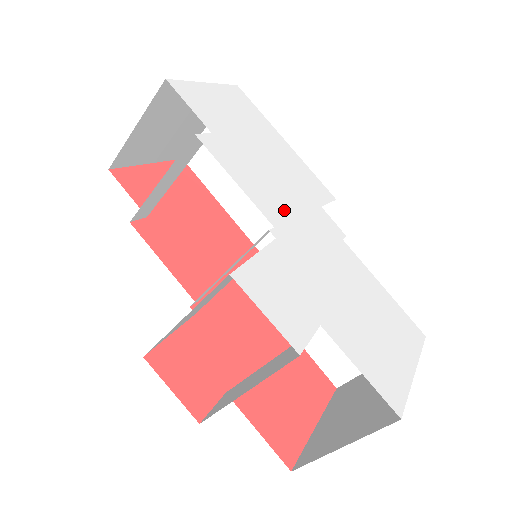
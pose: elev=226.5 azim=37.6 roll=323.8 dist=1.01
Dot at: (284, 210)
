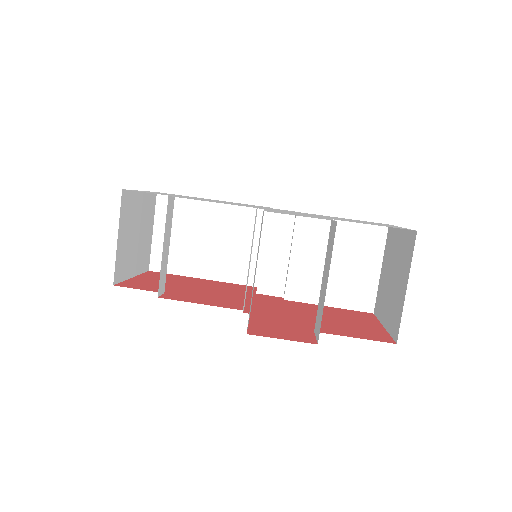
Dot at: occluded
